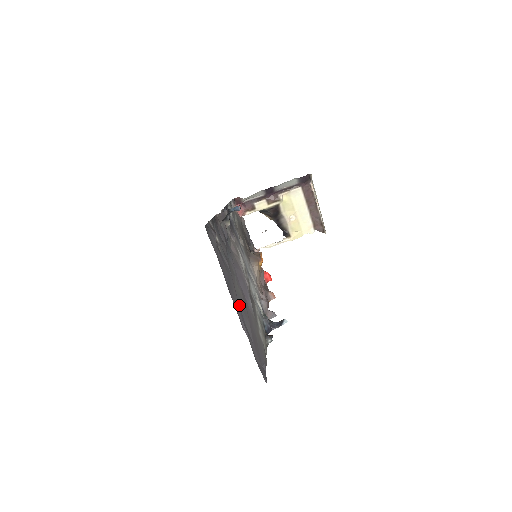
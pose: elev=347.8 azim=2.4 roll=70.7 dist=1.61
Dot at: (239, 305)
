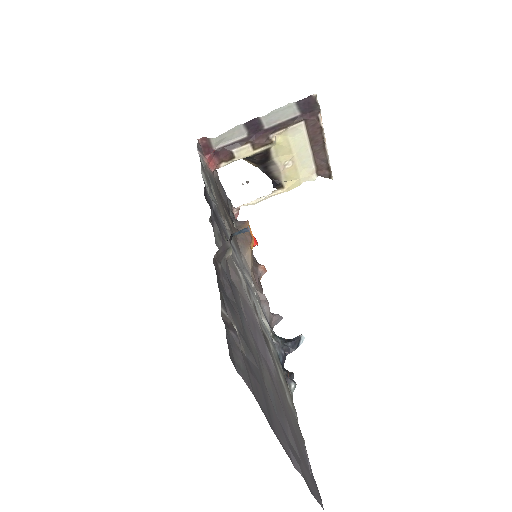
Dot at: (278, 417)
